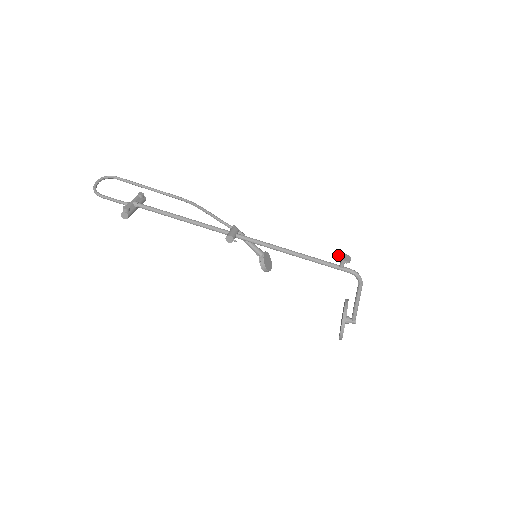
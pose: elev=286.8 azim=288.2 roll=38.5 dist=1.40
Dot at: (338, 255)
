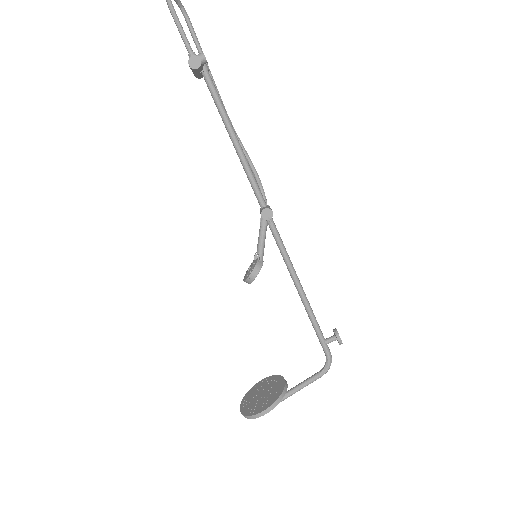
Dot at: occluded
